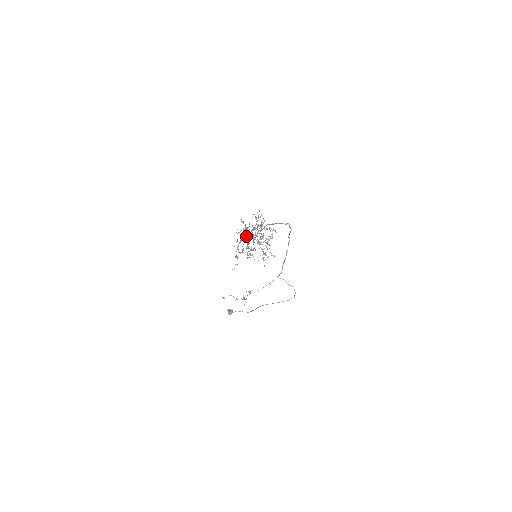
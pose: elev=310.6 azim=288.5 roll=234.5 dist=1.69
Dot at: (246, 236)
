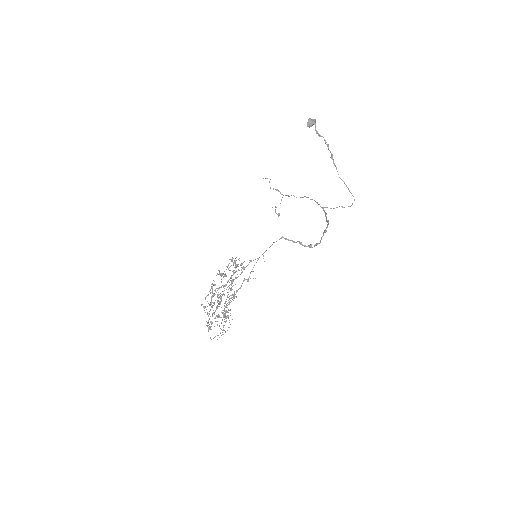
Dot at: occluded
